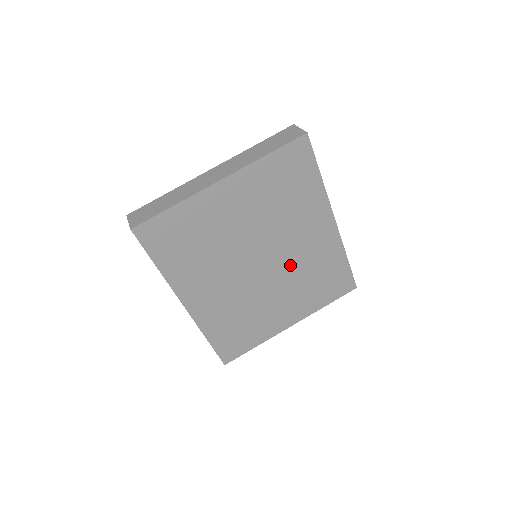
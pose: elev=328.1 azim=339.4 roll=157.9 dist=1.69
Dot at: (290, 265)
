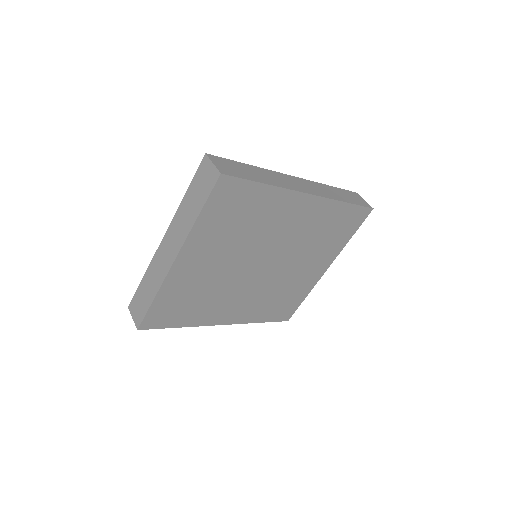
Dot at: (291, 247)
